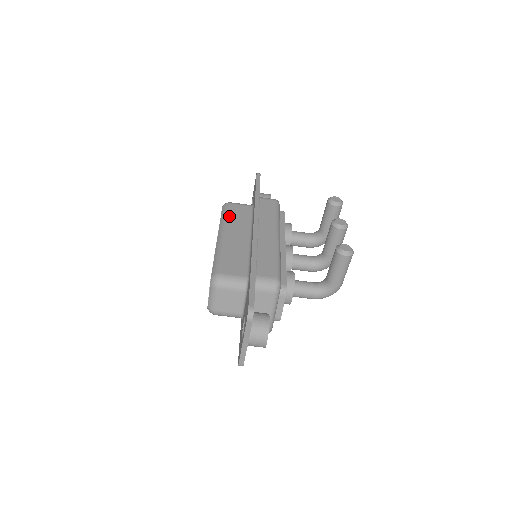
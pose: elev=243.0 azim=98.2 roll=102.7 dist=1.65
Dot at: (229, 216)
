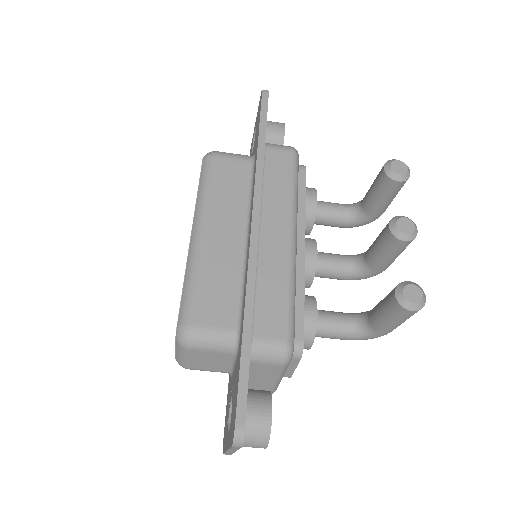
Dot at: (212, 187)
